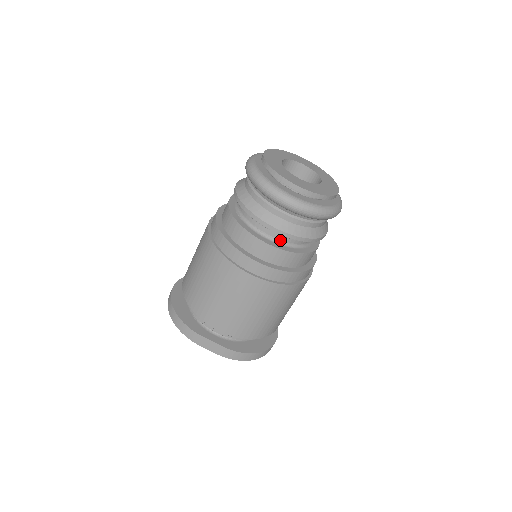
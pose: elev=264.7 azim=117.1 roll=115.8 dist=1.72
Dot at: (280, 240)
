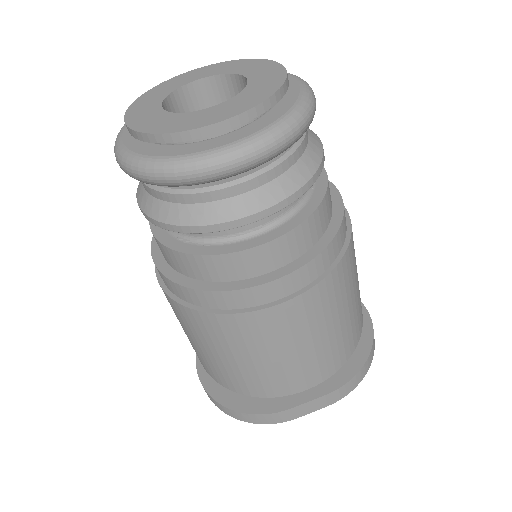
Dot at: (274, 219)
